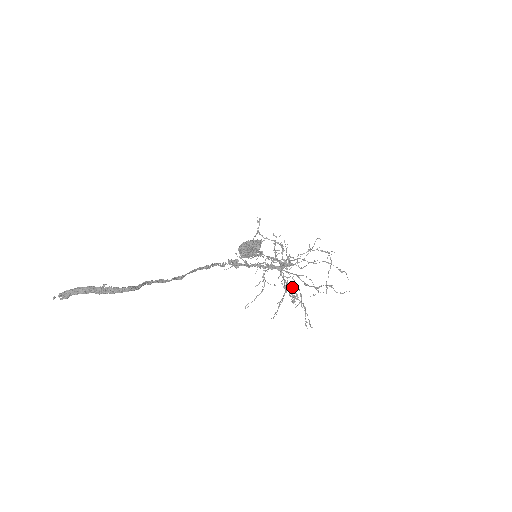
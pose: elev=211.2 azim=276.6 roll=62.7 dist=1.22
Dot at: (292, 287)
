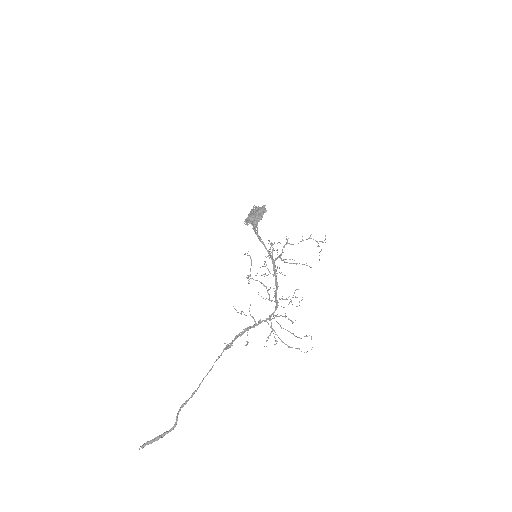
Dot at: (279, 316)
